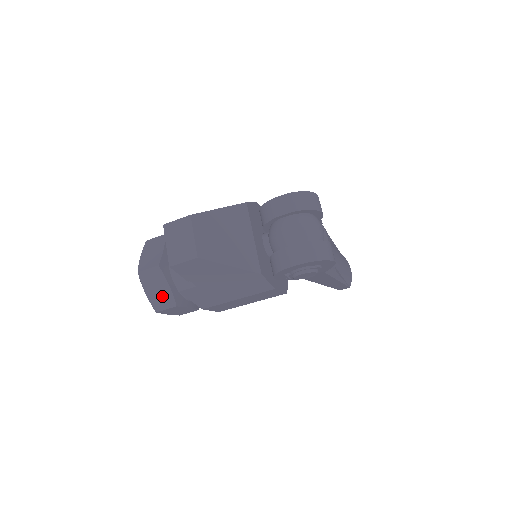
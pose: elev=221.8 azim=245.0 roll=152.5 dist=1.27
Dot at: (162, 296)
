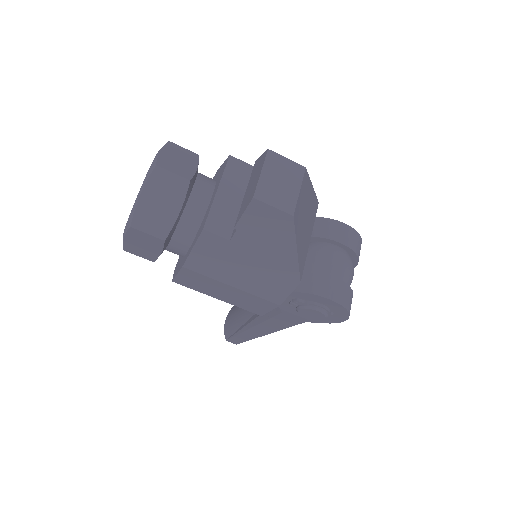
Dot at: (159, 215)
